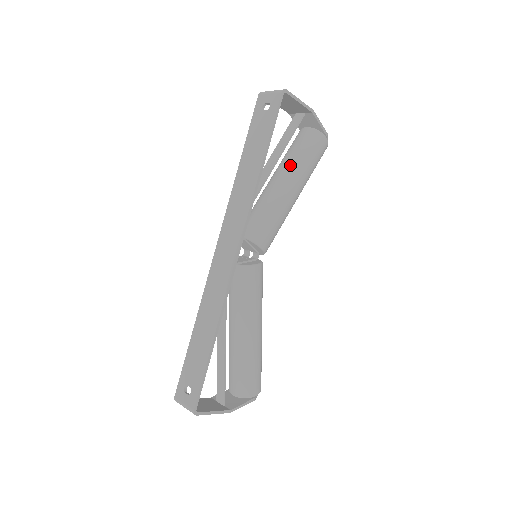
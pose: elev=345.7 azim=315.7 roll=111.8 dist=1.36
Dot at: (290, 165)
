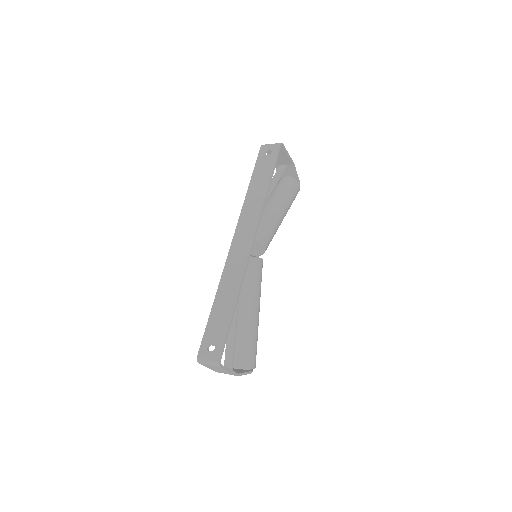
Dot at: (279, 196)
